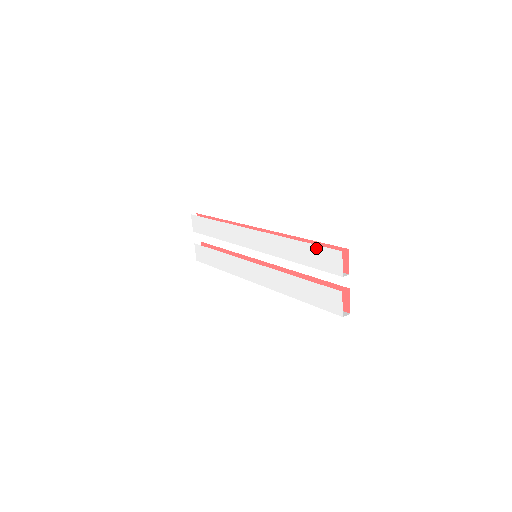
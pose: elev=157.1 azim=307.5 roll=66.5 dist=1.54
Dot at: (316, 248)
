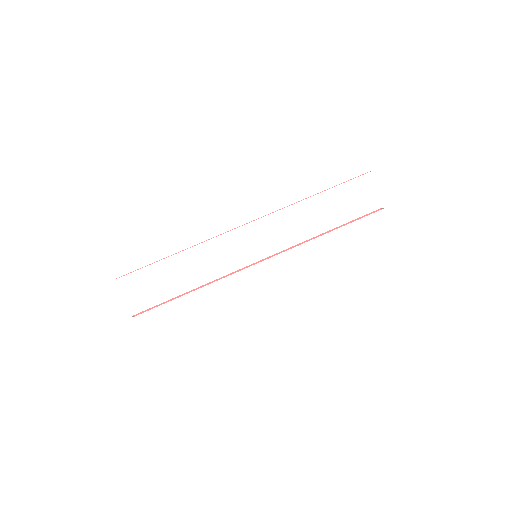
Dot at: (342, 187)
